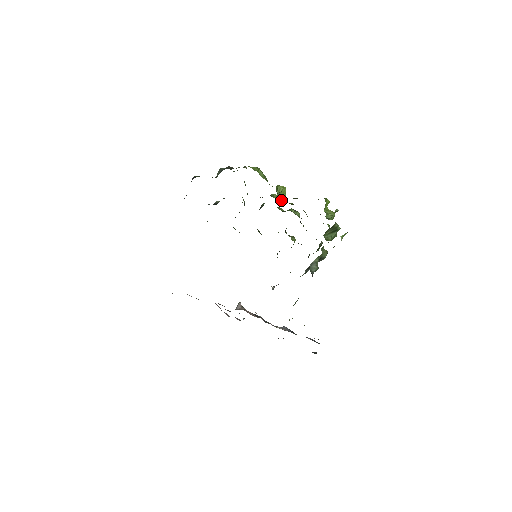
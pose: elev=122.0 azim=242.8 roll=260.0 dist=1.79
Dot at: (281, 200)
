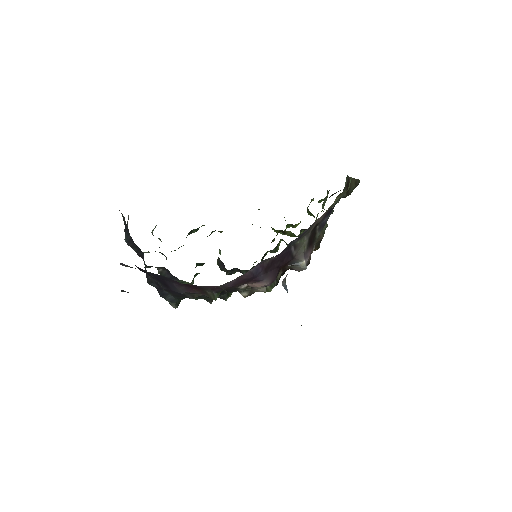
Dot at: occluded
